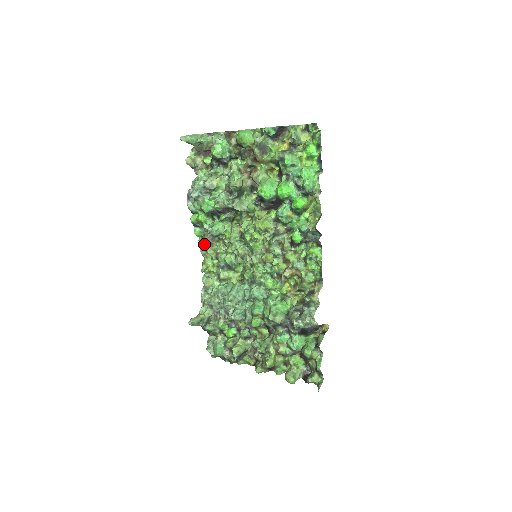
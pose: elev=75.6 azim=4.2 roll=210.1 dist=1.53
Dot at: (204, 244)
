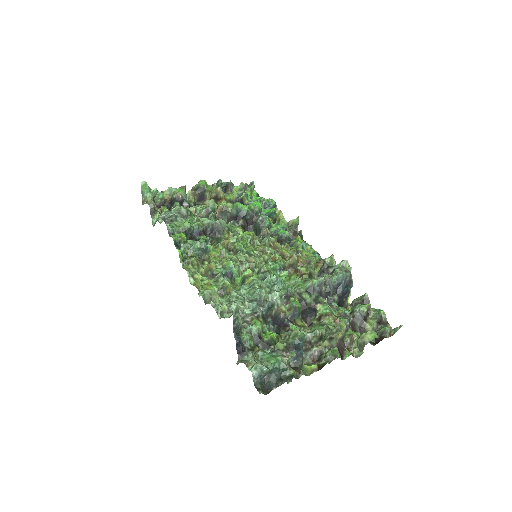
Dot at: (189, 266)
